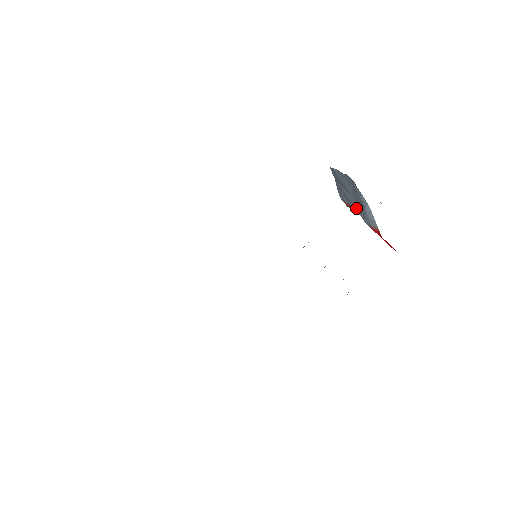
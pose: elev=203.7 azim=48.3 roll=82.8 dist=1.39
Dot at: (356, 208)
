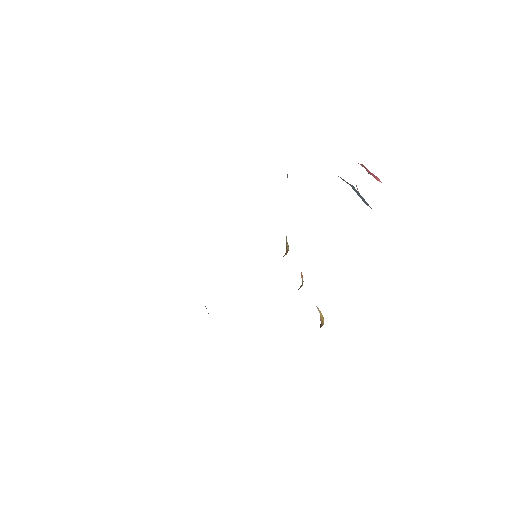
Dot at: occluded
